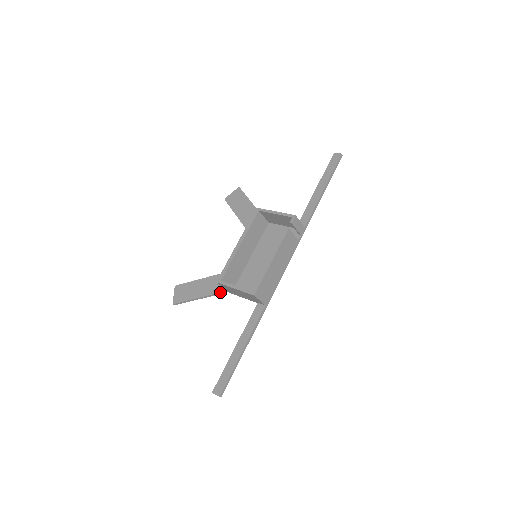
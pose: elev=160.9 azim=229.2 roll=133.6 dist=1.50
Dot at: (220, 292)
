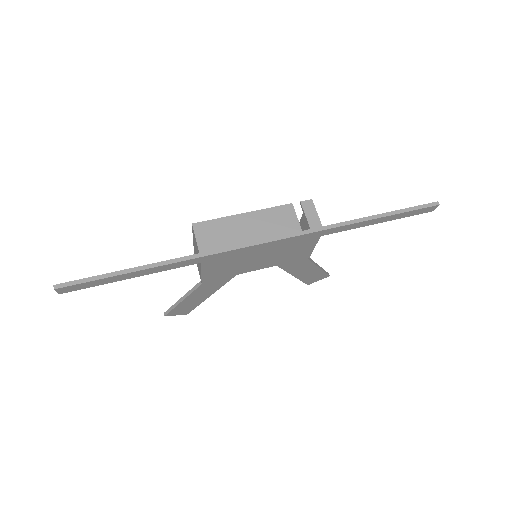
Dot at: (197, 284)
